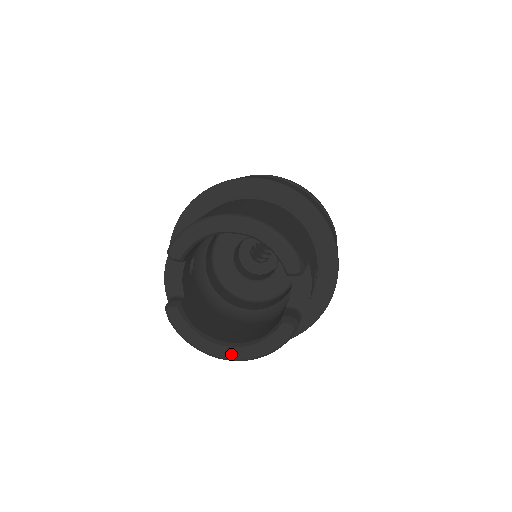
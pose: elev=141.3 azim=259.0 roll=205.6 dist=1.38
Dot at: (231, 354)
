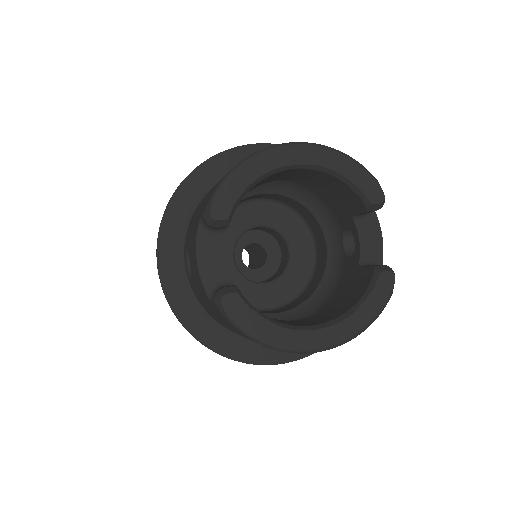
Dot at: (326, 339)
